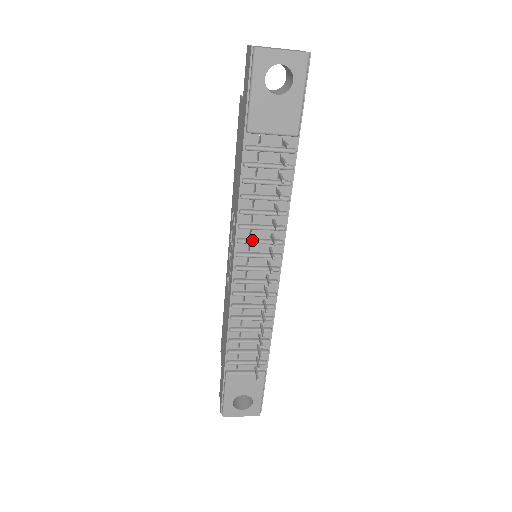
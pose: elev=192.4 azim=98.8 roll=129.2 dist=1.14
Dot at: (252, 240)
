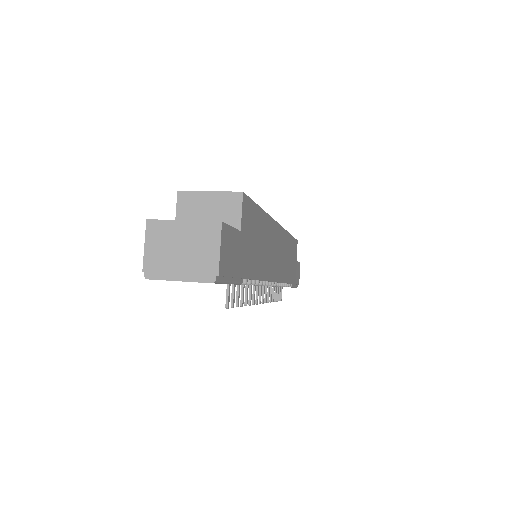
Dot at: occluded
